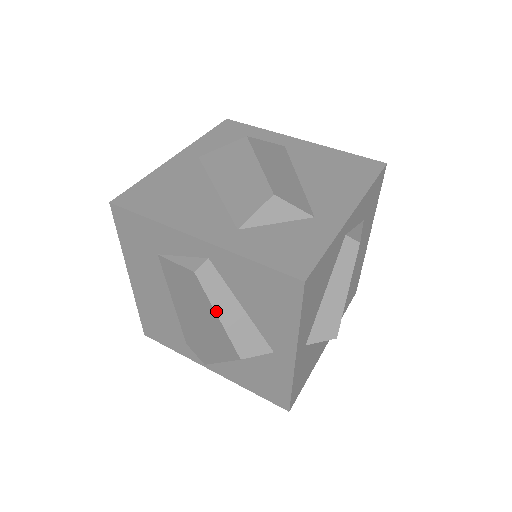
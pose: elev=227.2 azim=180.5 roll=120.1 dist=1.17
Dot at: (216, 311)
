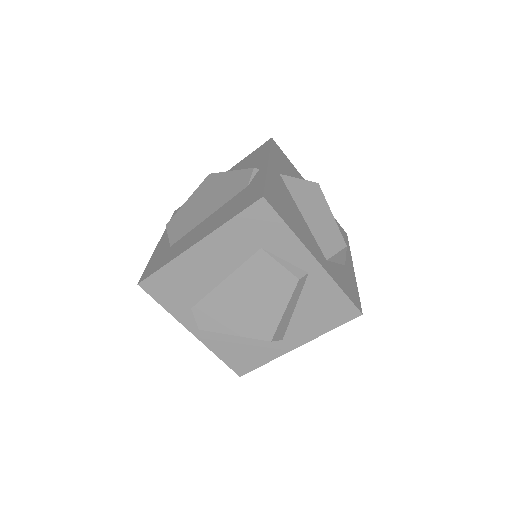
Dot at: (287, 307)
